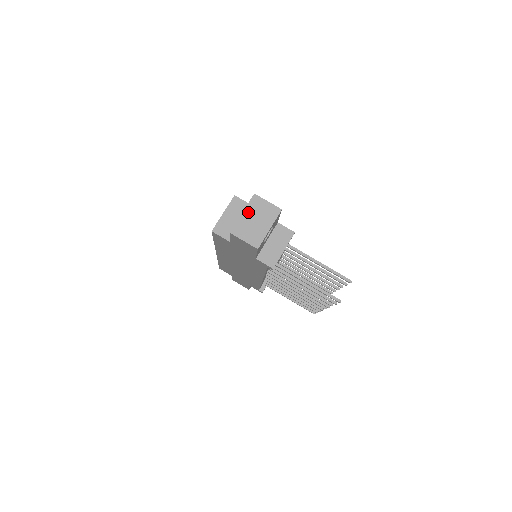
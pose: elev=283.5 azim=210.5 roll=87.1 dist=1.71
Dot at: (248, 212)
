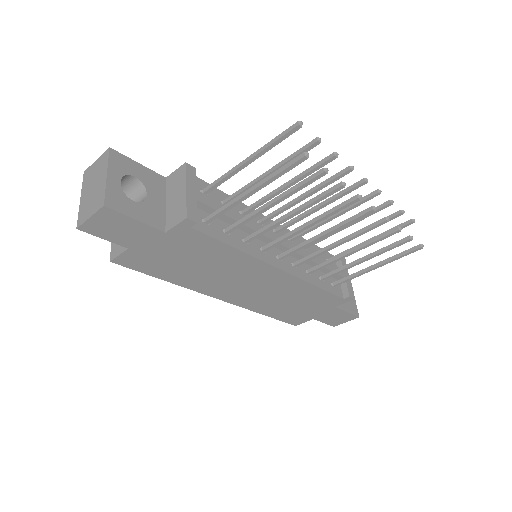
Dot at: (84, 191)
